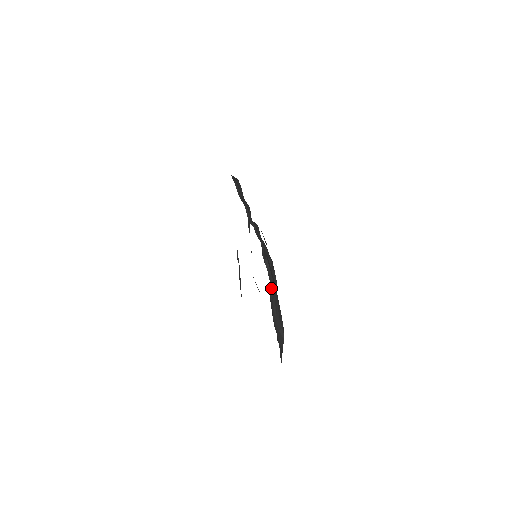
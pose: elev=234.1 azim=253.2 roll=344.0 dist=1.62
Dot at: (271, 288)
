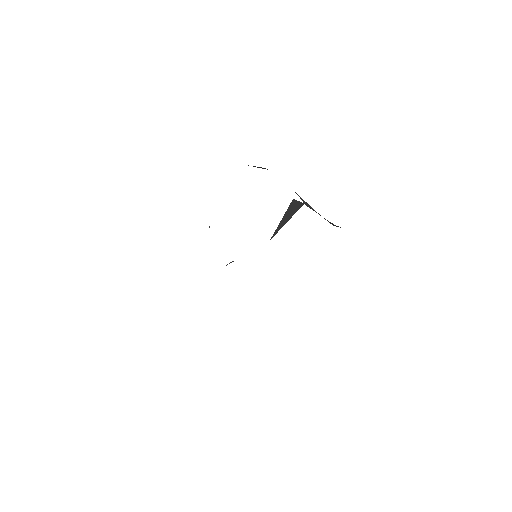
Dot at: occluded
